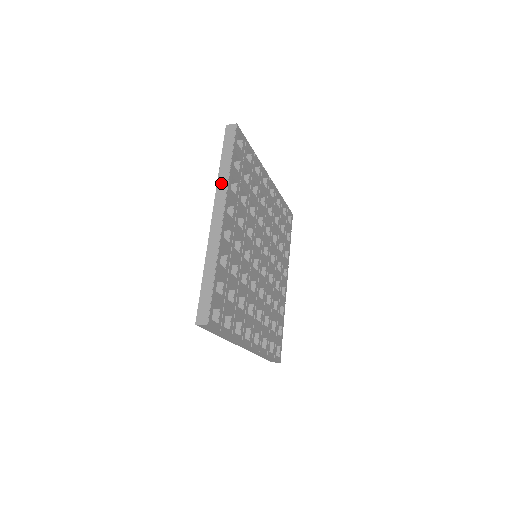
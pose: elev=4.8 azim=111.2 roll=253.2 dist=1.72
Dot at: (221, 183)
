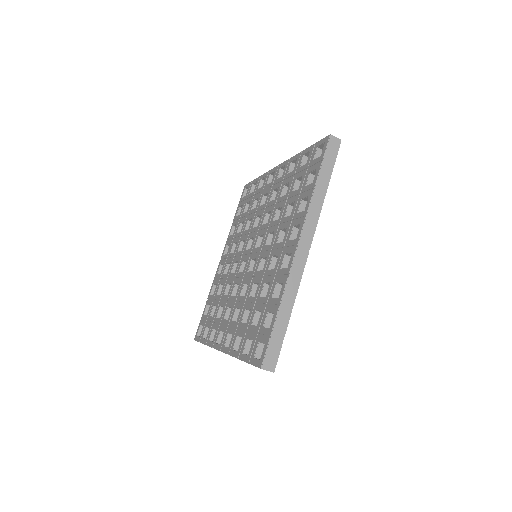
Dot at: (314, 208)
